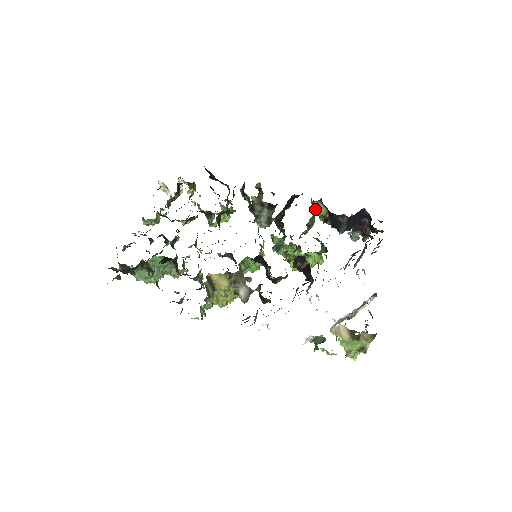
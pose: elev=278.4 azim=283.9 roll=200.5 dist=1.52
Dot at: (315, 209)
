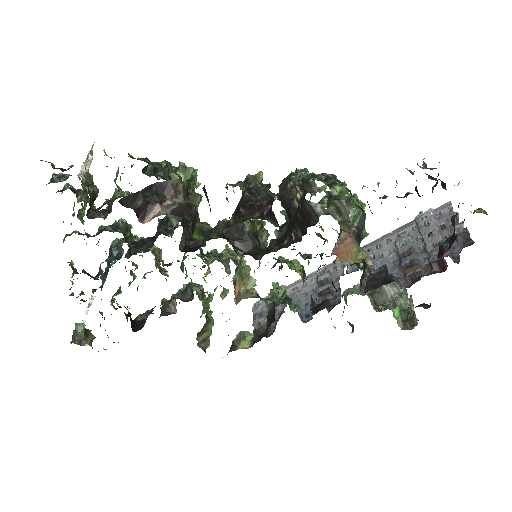
Dot at: occluded
